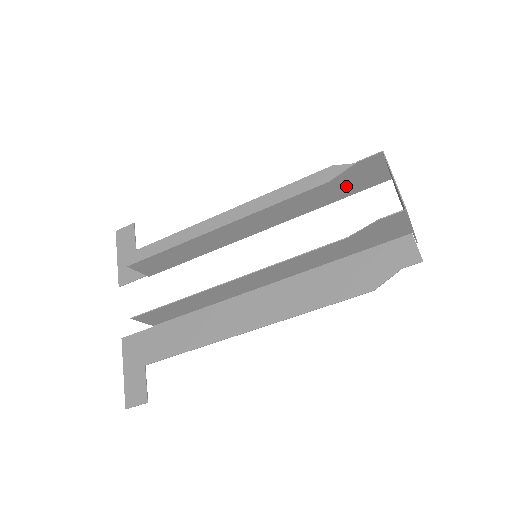
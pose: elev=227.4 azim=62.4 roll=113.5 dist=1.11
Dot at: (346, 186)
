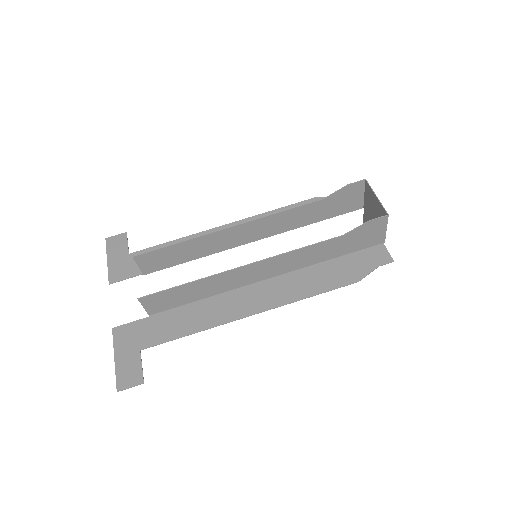
Dot at: (332, 207)
